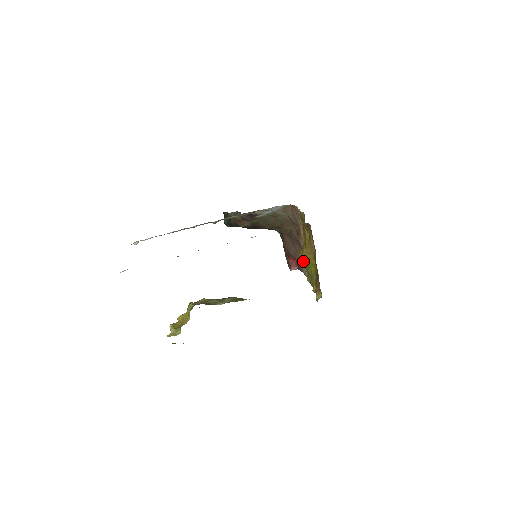
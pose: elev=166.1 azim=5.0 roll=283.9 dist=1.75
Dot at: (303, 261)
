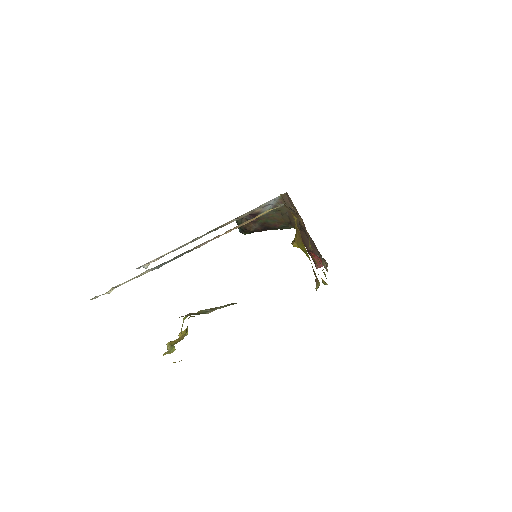
Dot at: (319, 254)
